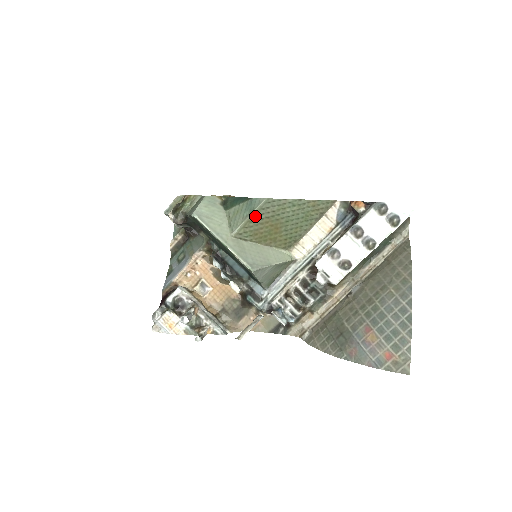
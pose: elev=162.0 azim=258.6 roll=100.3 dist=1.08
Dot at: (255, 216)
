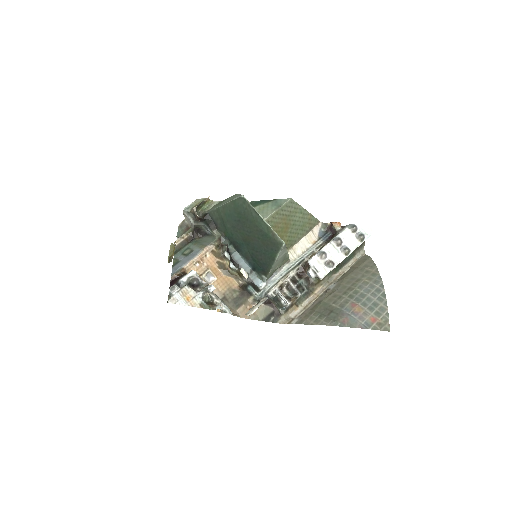
Dot at: (281, 210)
